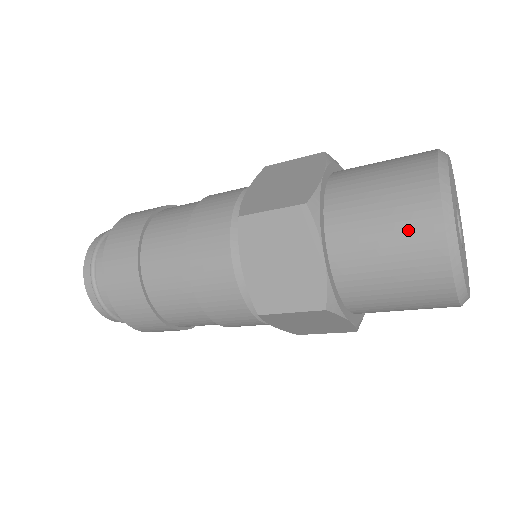
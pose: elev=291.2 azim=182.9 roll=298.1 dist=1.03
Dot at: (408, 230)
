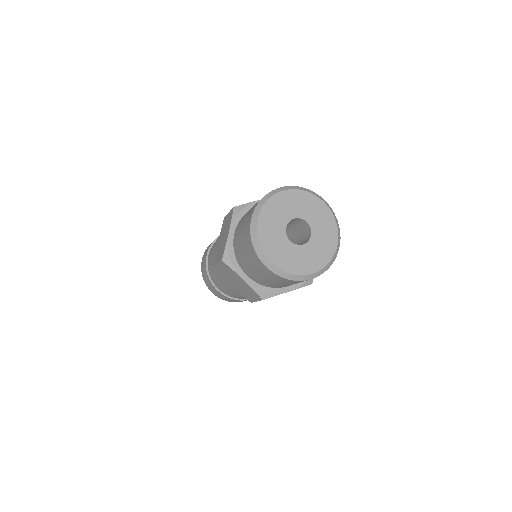
Dot at: (256, 264)
